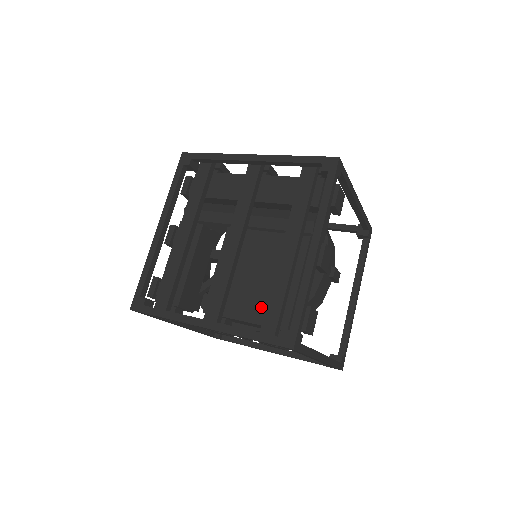
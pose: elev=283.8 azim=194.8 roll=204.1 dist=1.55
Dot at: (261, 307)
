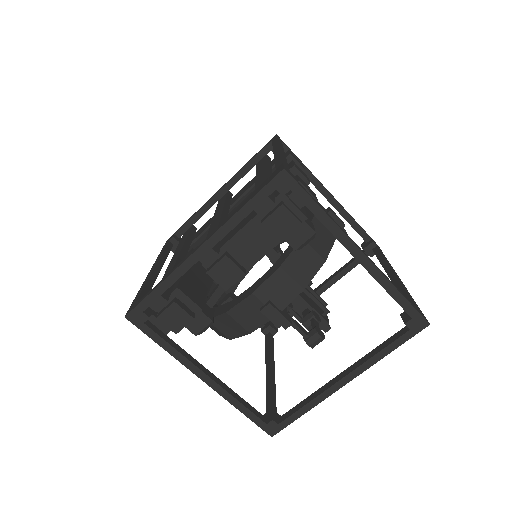
Dot at: (253, 211)
